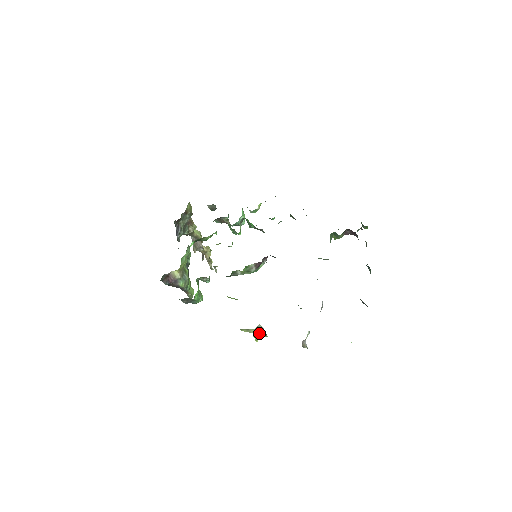
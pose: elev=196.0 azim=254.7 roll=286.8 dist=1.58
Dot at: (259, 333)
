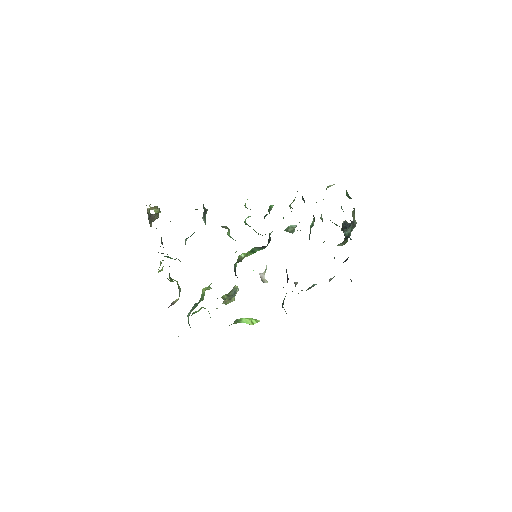
Dot at: occluded
